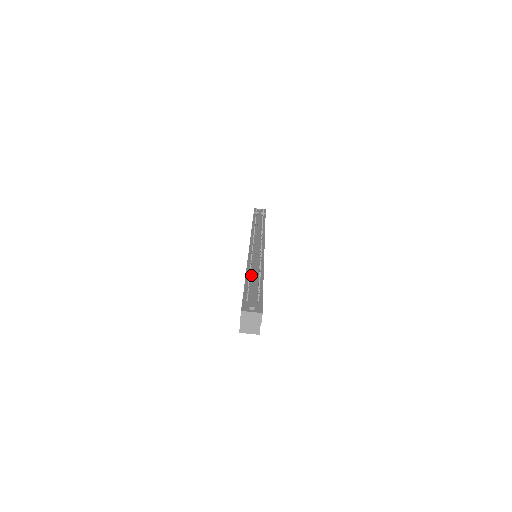
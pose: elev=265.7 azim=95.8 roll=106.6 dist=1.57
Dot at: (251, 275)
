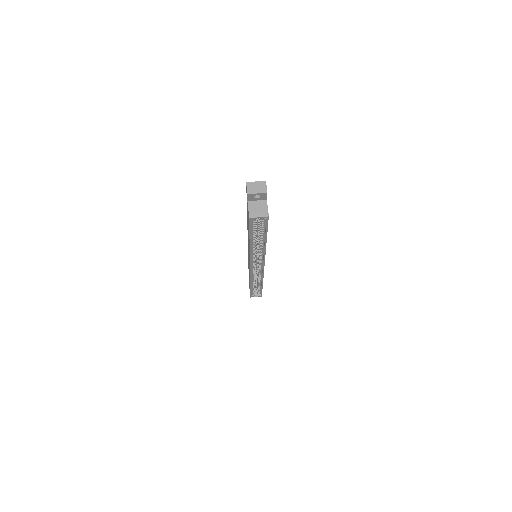
Dot at: occluded
